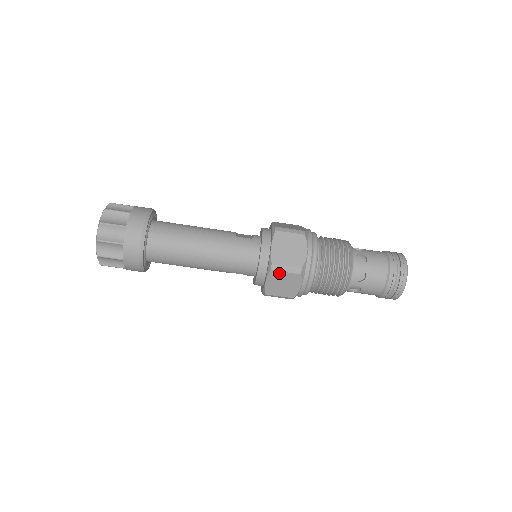
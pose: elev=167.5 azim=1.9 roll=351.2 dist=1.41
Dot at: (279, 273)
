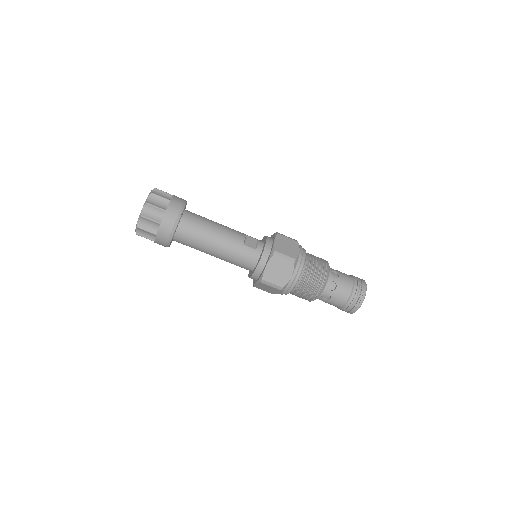
Dot at: (266, 285)
